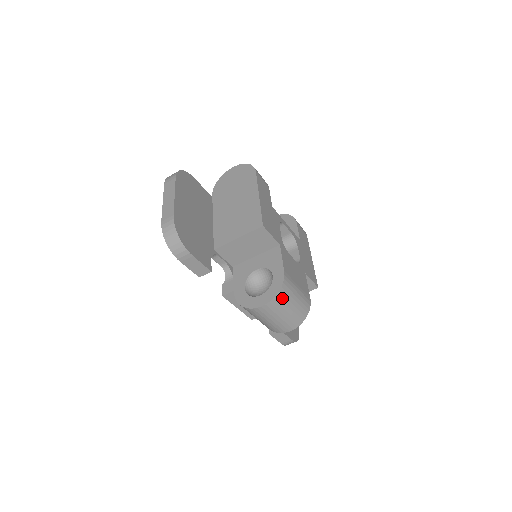
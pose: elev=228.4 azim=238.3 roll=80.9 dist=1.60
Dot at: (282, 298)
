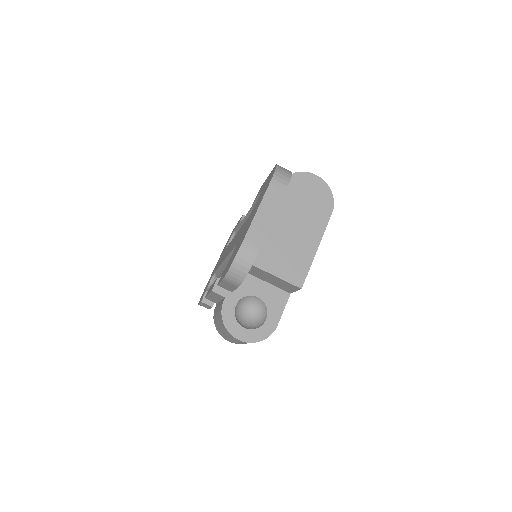
Dot at: occluded
